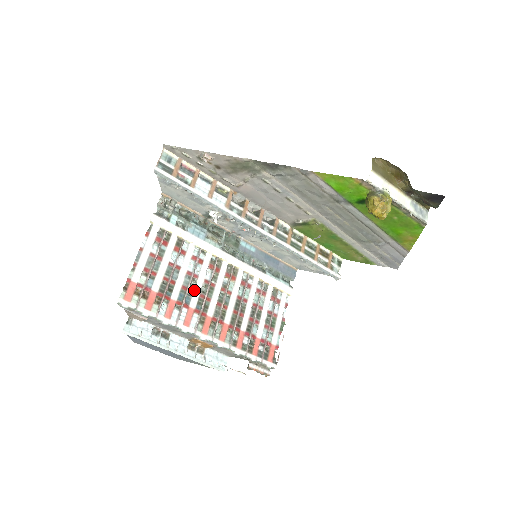
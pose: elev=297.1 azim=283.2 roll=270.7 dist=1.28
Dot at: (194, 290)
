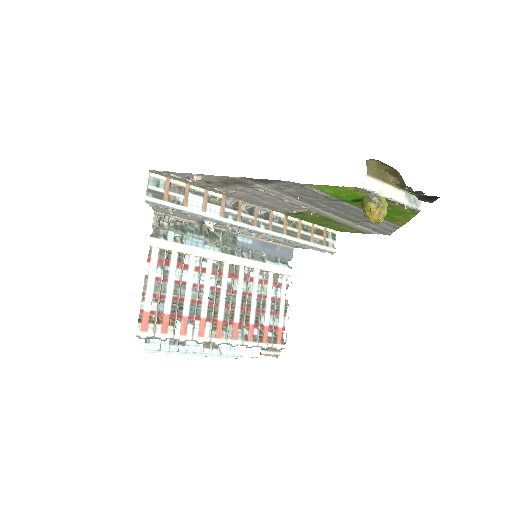
Dot at: (202, 300)
